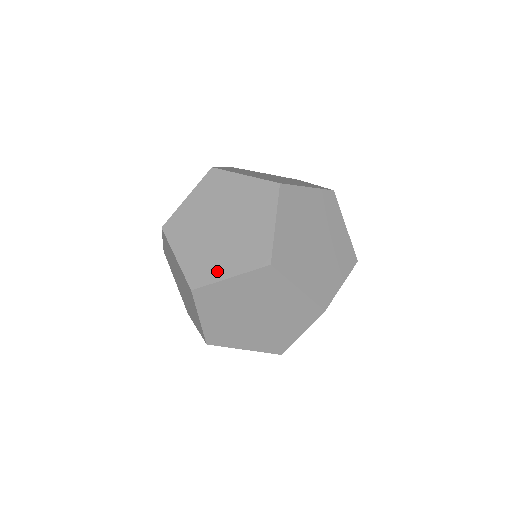
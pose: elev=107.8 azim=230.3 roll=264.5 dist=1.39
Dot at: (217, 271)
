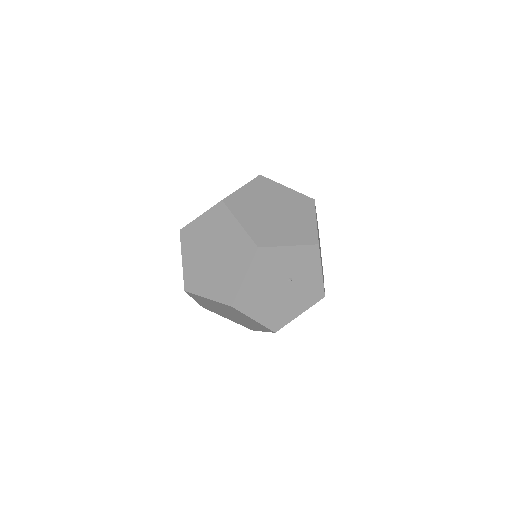
Dot at: occluded
